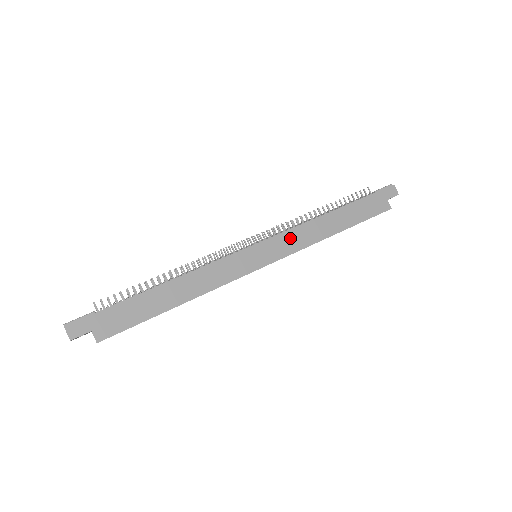
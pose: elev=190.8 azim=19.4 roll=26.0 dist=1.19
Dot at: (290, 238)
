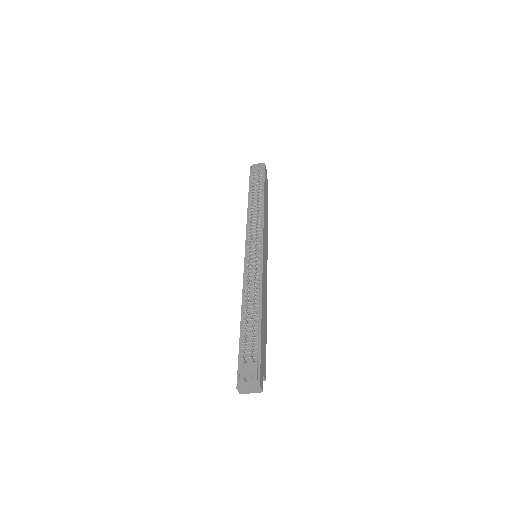
Dot at: (265, 233)
